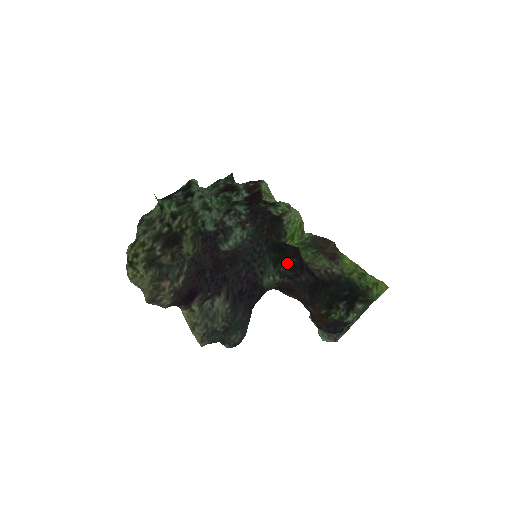
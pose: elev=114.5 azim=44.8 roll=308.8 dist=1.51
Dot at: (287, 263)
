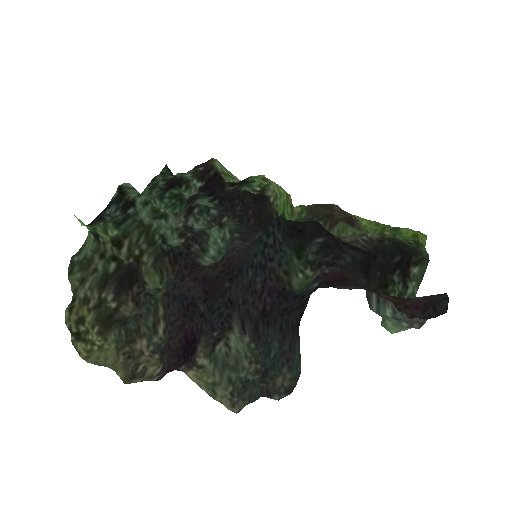
Dot at: (314, 246)
